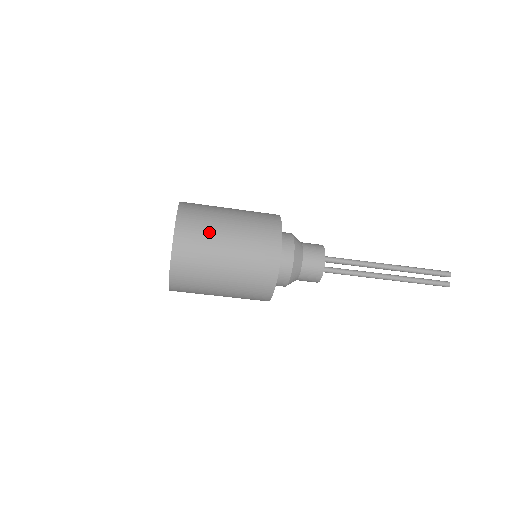
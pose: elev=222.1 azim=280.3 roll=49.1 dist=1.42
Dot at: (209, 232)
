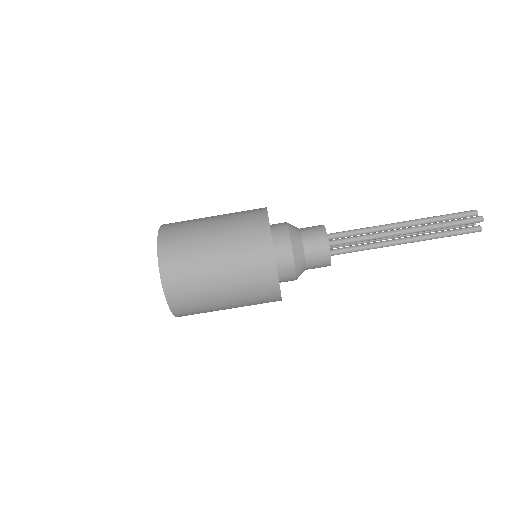
Dot at: (194, 220)
